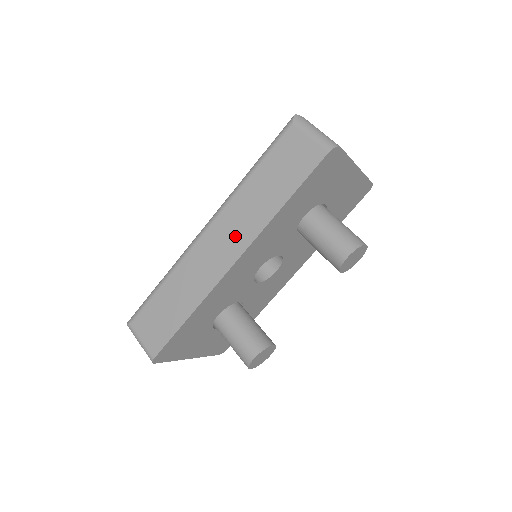
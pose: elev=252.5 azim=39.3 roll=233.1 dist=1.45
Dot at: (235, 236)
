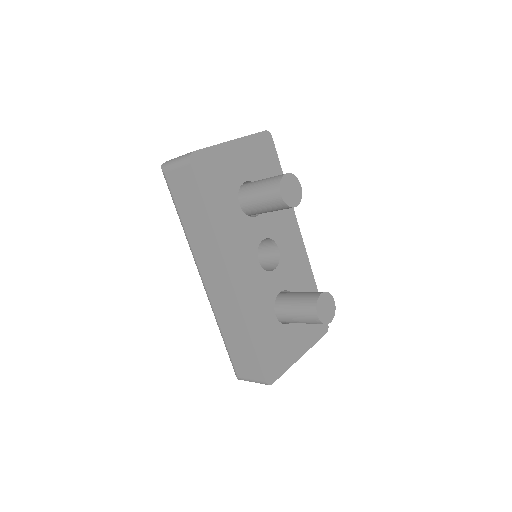
Dot at: (214, 265)
